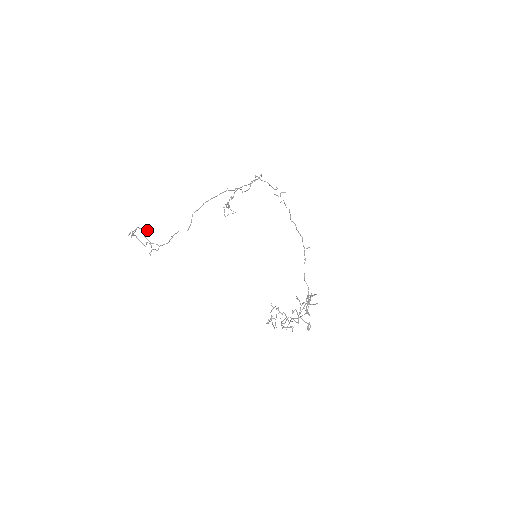
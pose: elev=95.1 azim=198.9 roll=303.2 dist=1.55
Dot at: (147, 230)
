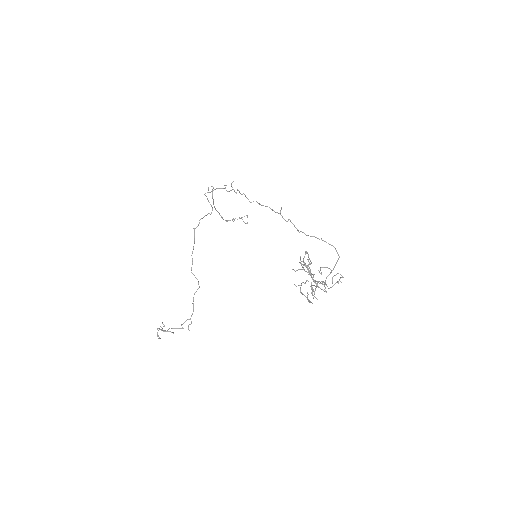
Dot at: occluded
